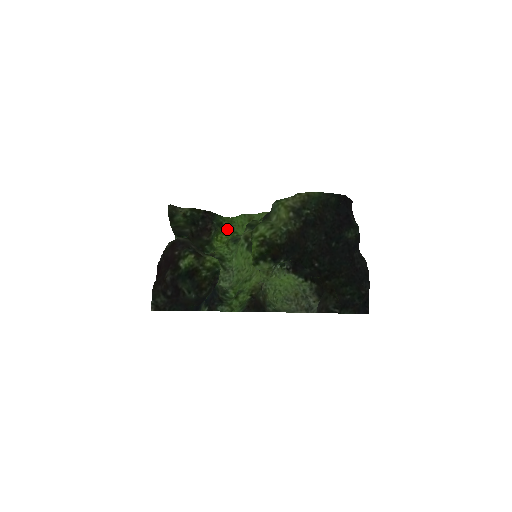
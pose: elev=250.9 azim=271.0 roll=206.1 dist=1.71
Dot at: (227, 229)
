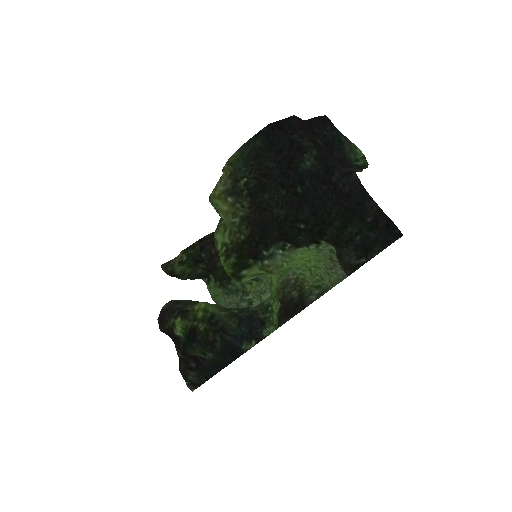
Dot at: occluded
